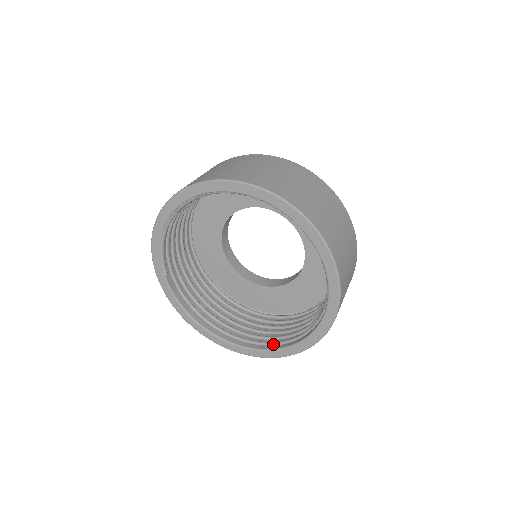
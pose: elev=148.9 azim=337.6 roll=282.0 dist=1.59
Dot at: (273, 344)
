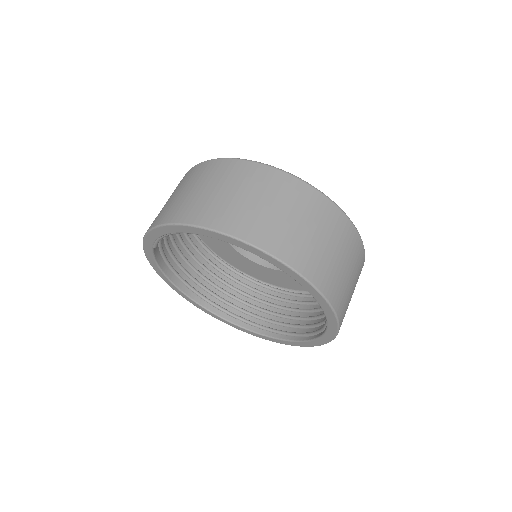
Dot at: (235, 318)
